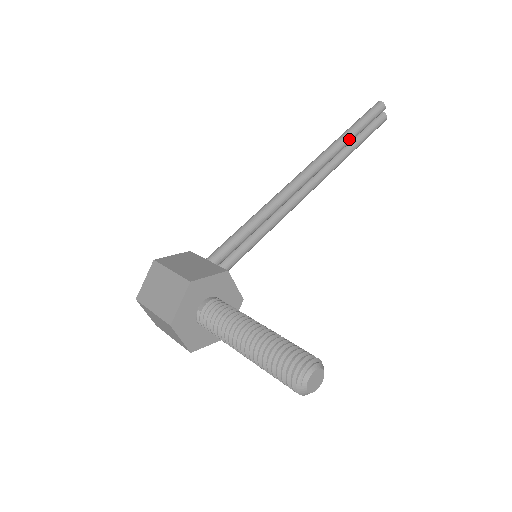
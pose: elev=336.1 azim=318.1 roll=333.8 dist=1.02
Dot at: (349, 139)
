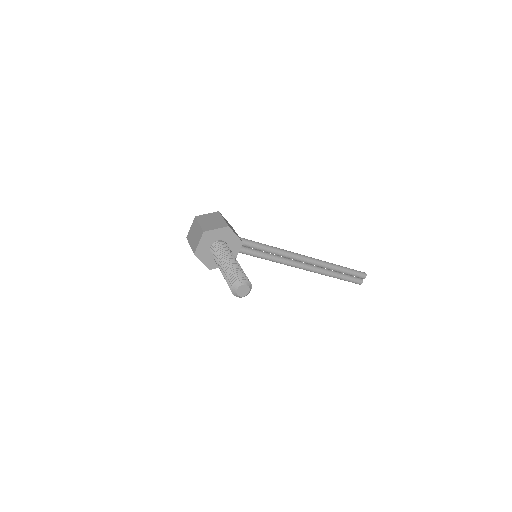
Dot at: (338, 269)
